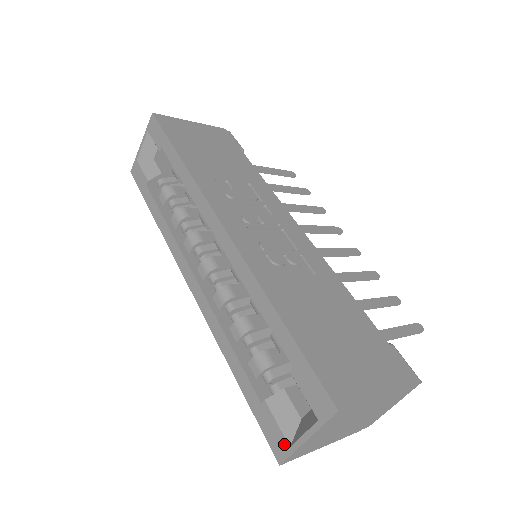
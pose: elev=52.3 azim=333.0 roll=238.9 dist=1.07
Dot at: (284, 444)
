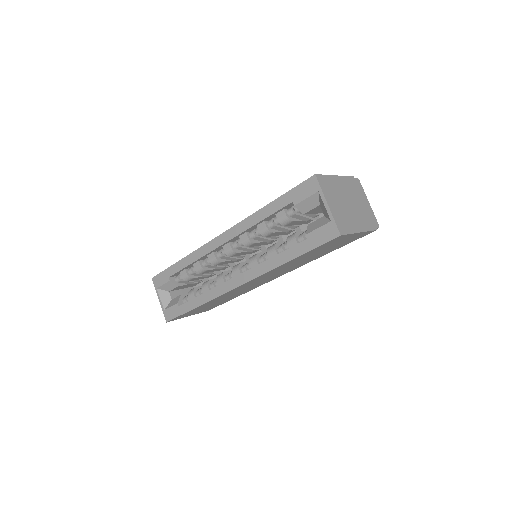
Dot at: (329, 226)
